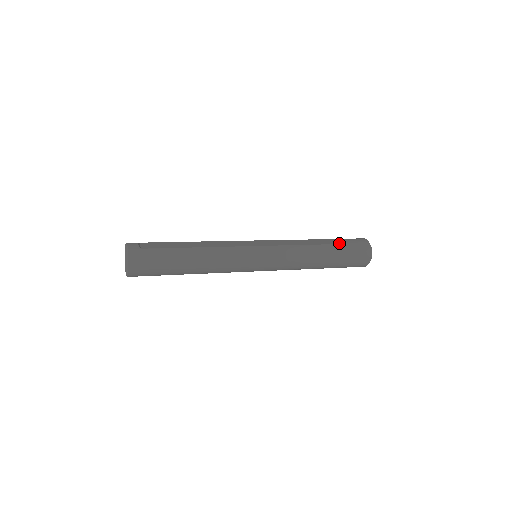
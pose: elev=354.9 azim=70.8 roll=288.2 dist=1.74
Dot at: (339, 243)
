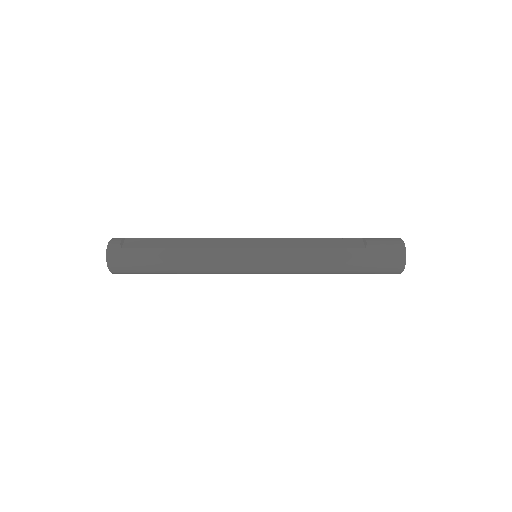
Dot at: (361, 246)
